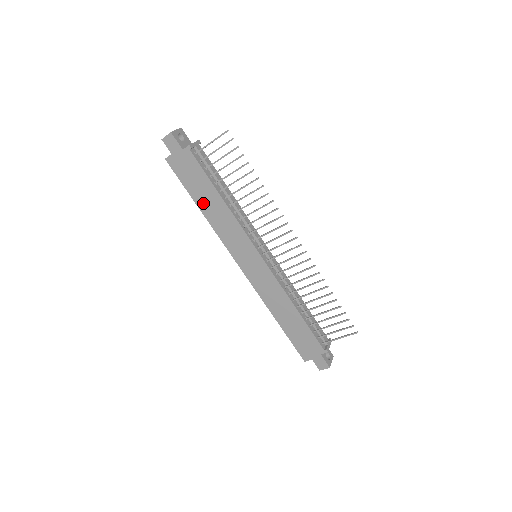
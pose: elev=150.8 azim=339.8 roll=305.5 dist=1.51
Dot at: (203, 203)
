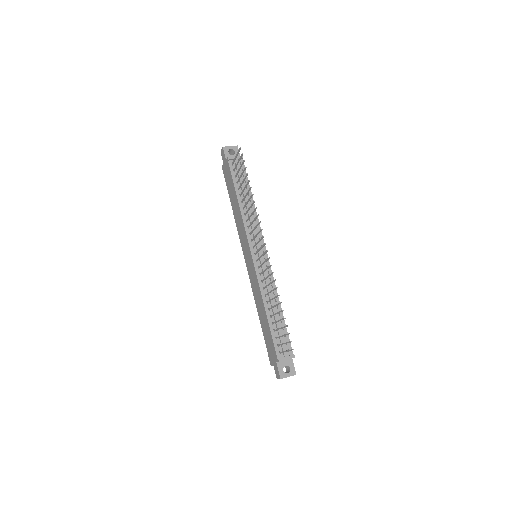
Dot at: (233, 203)
